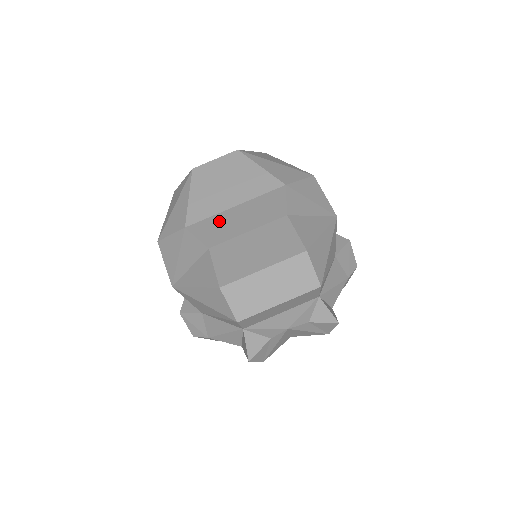
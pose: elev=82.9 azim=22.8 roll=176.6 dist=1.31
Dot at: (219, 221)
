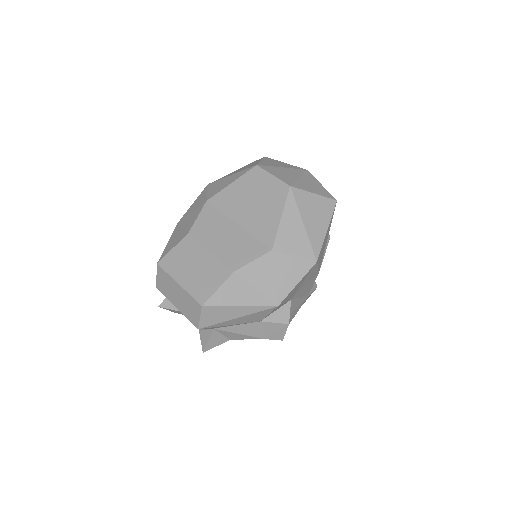
Dot at: (218, 222)
